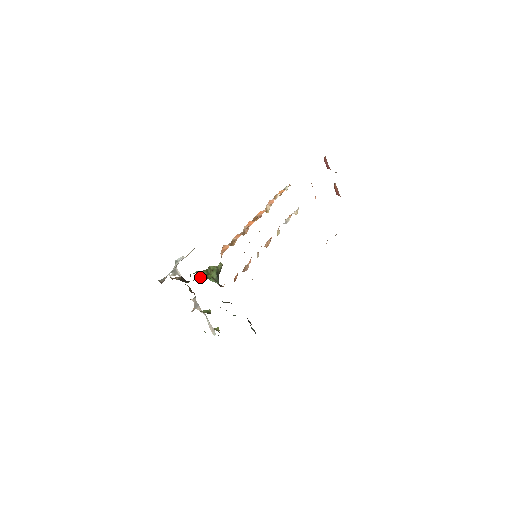
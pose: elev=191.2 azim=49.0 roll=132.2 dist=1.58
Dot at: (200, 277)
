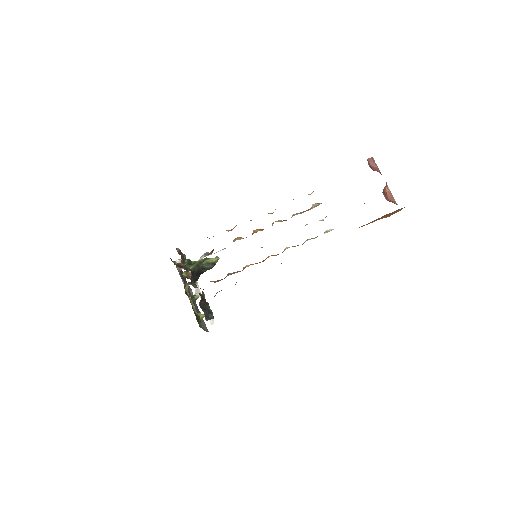
Dot at: occluded
